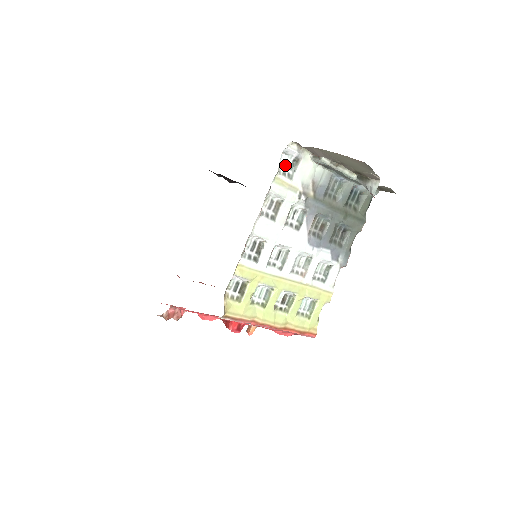
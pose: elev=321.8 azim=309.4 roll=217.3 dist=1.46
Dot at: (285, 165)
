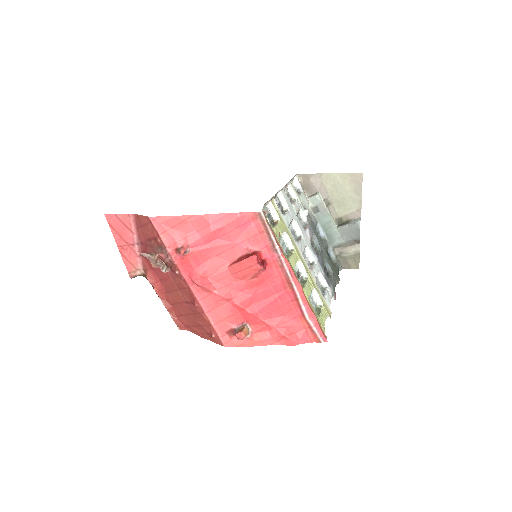
Dot at: occluded
